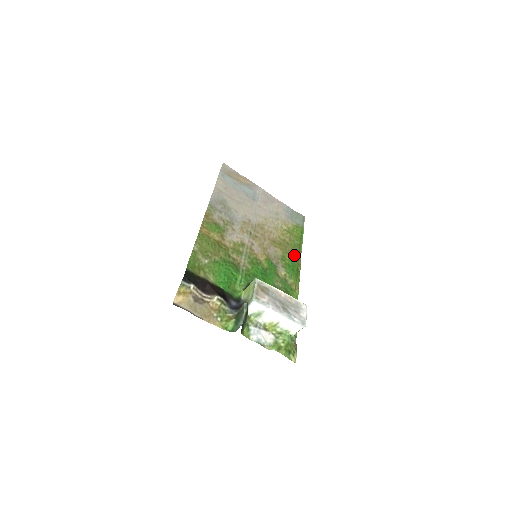
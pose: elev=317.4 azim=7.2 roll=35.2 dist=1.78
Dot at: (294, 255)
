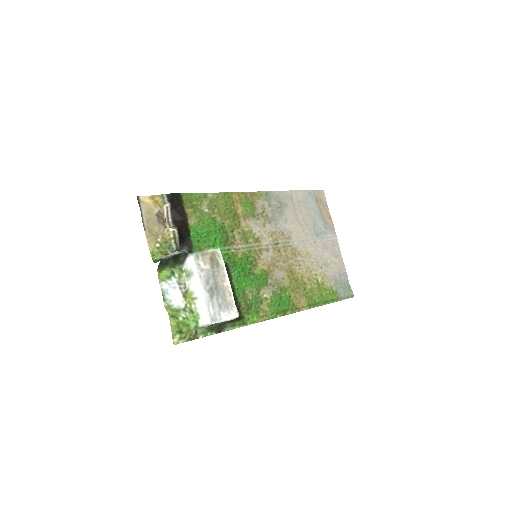
Dot at: (298, 301)
